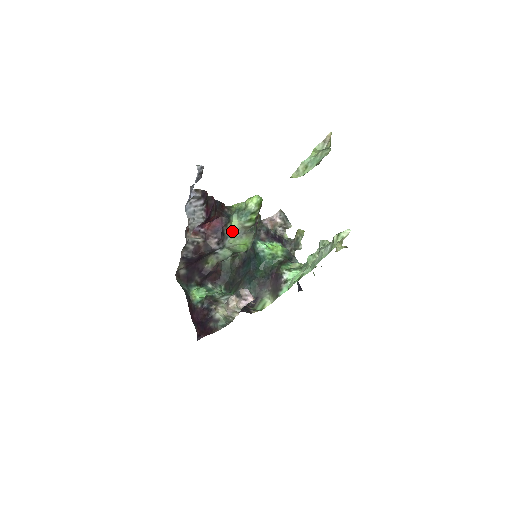
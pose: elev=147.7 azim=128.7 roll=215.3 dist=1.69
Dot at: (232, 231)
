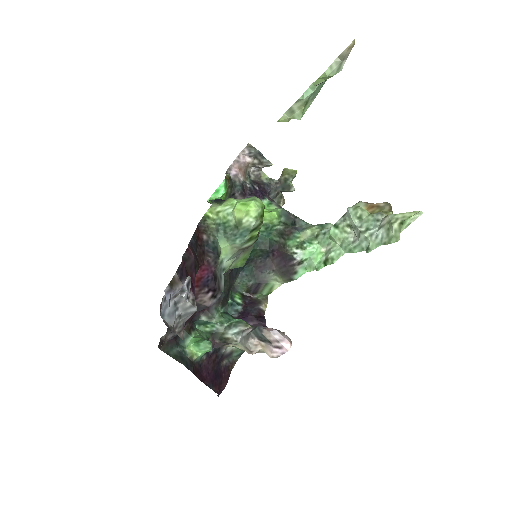
Dot at: (224, 260)
